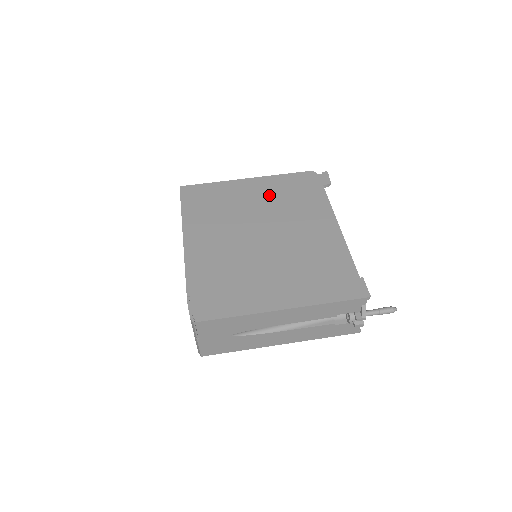
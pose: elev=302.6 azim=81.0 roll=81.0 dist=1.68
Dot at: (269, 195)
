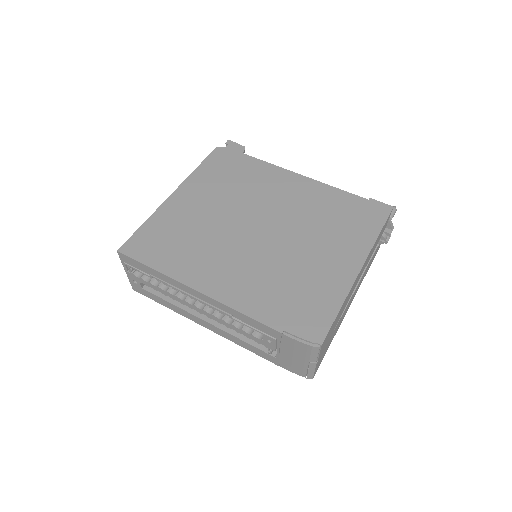
Dot at: (213, 193)
